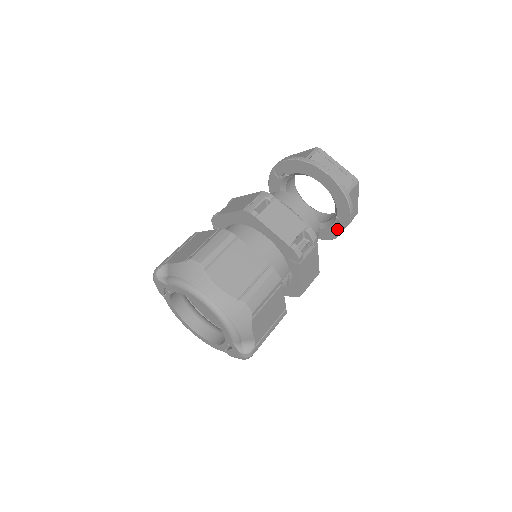
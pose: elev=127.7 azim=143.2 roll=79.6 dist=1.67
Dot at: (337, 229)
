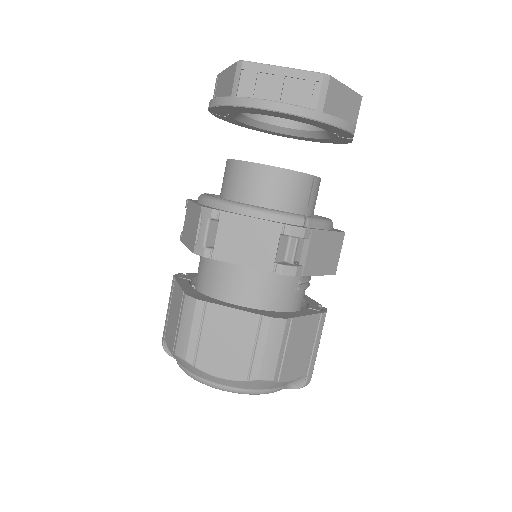
Dot at: (344, 139)
